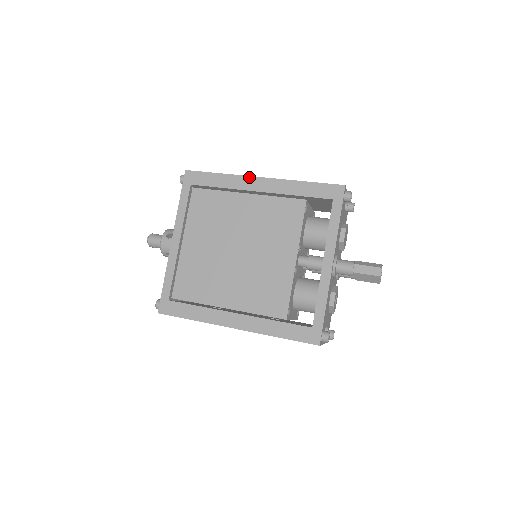
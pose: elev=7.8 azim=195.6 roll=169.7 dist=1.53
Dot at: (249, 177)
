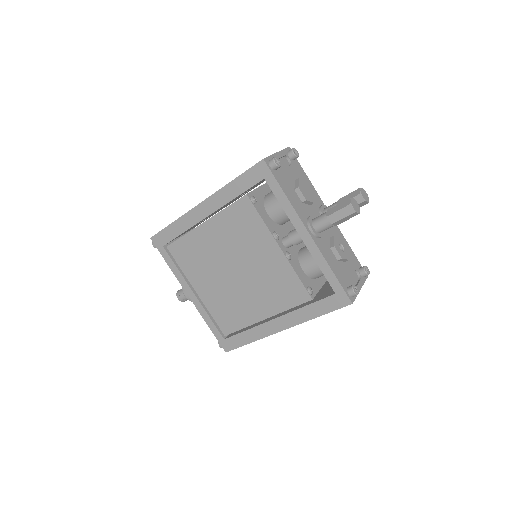
Dot at: (193, 210)
